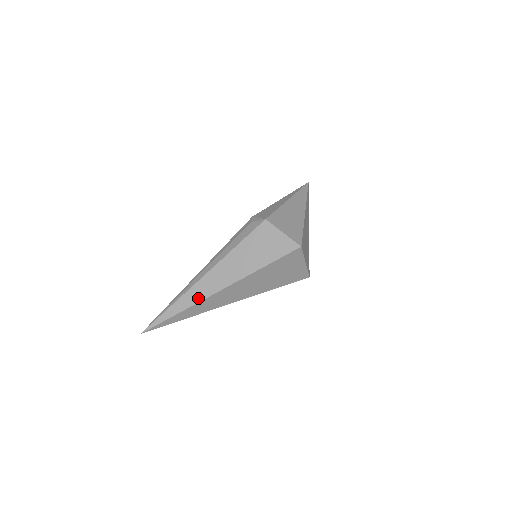
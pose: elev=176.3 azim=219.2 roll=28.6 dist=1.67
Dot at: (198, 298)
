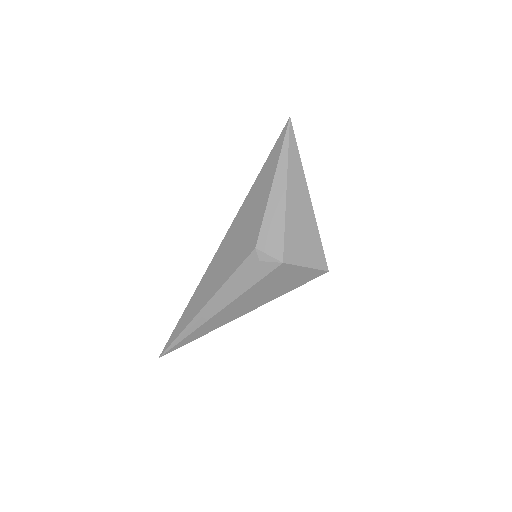
Dot at: (214, 328)
